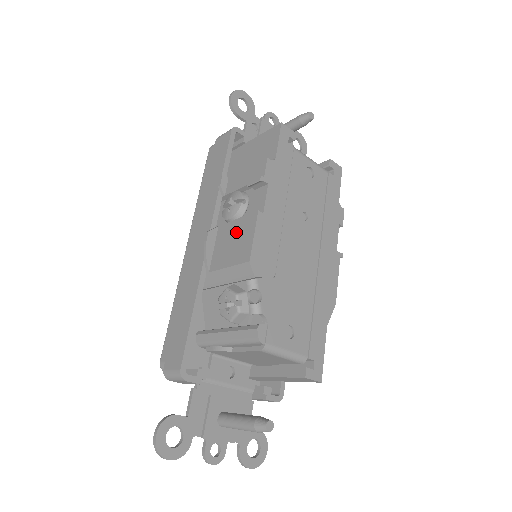
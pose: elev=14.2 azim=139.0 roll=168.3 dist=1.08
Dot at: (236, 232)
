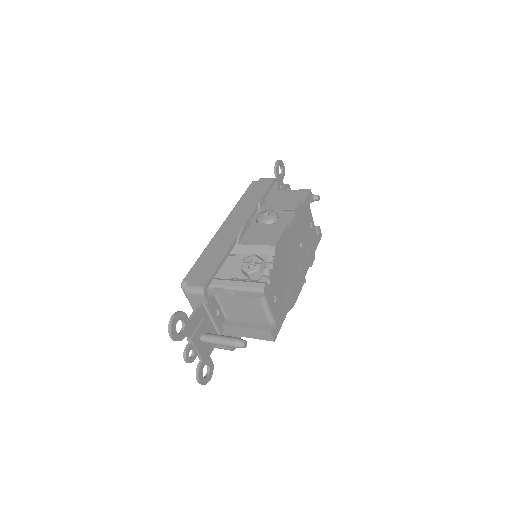
Dot at: (267, 230)
